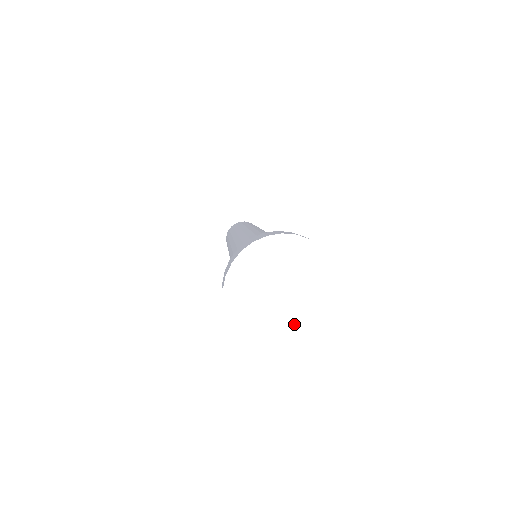
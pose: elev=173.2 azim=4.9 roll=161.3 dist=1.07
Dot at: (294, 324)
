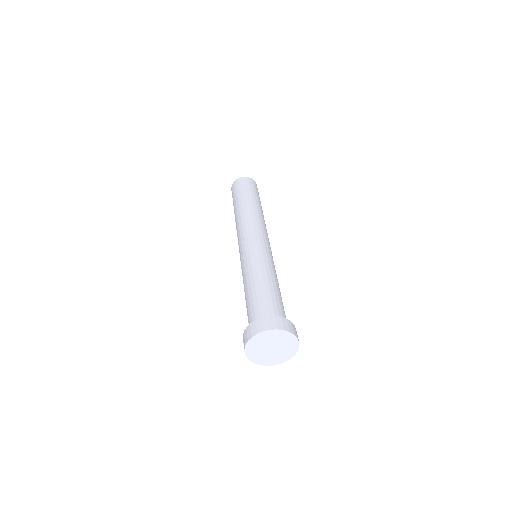
Dot at: (280, 355)
